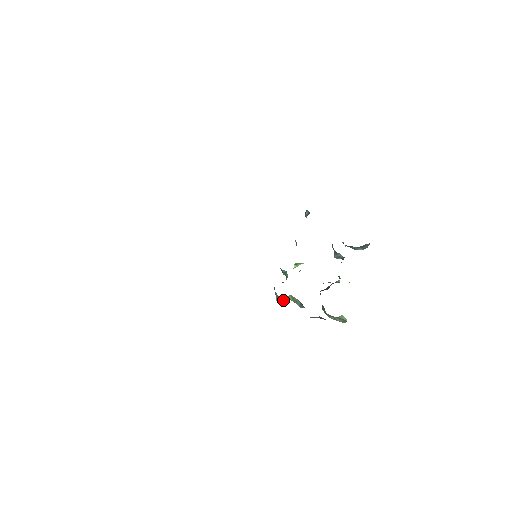
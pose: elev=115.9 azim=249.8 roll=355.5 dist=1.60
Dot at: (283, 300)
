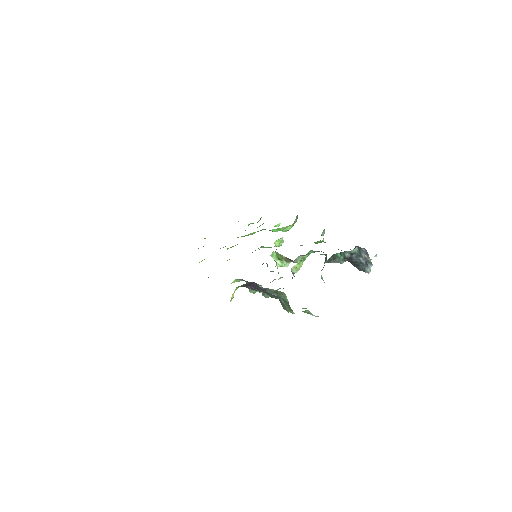
Dot at: occluded
